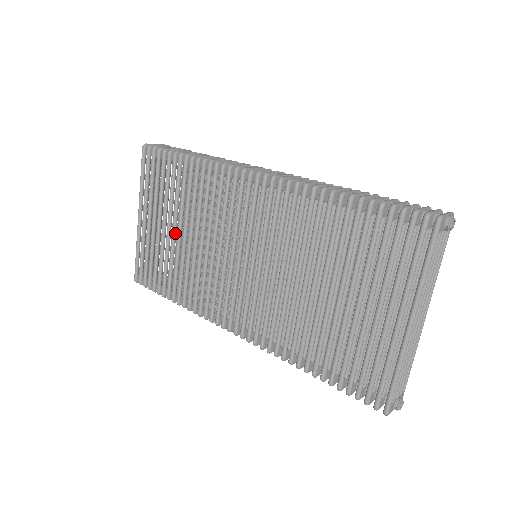
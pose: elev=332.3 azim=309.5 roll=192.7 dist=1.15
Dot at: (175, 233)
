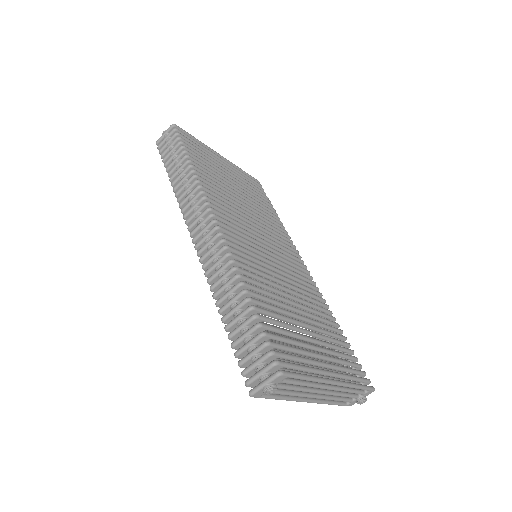
Dot at: occluded
